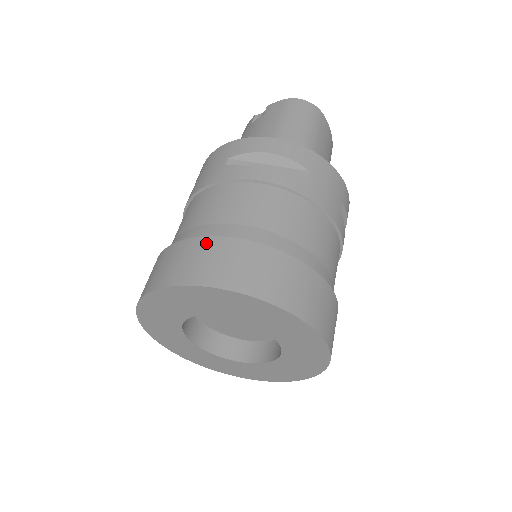
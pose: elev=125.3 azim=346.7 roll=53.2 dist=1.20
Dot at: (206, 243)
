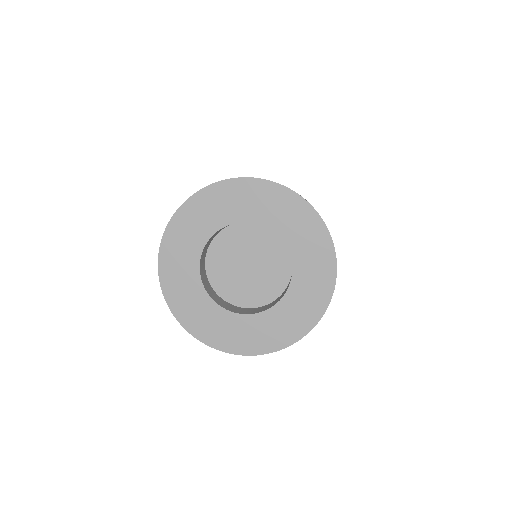
Dot at: occluded
